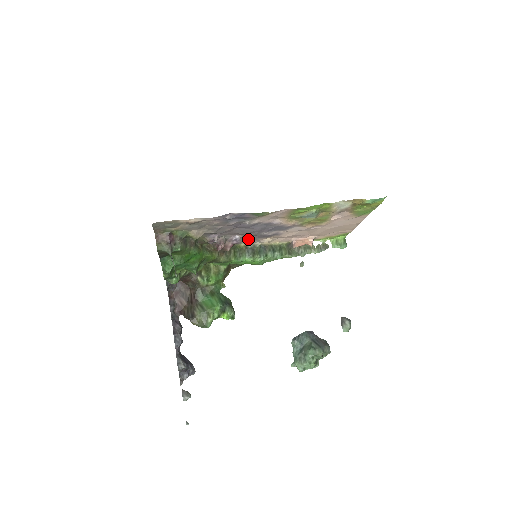
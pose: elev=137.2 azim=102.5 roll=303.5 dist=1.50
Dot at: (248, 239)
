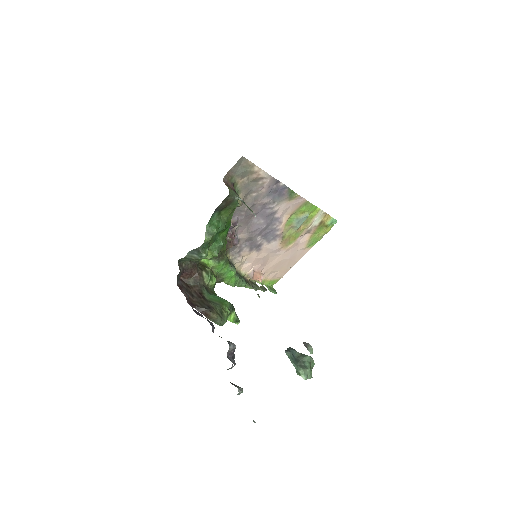
Dot at: (239, 247)
